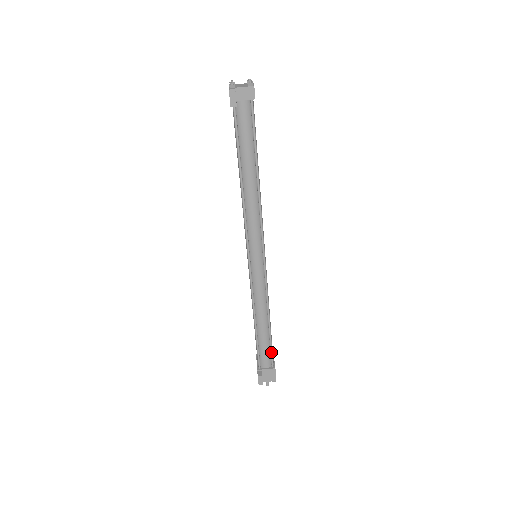
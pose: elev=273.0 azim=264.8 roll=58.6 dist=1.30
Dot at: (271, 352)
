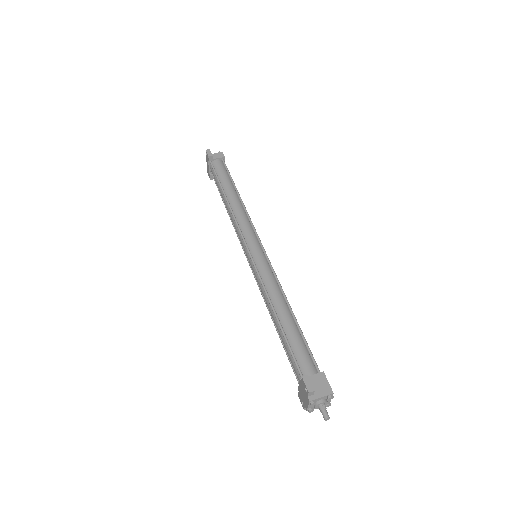
Dot at: (309, 350)
